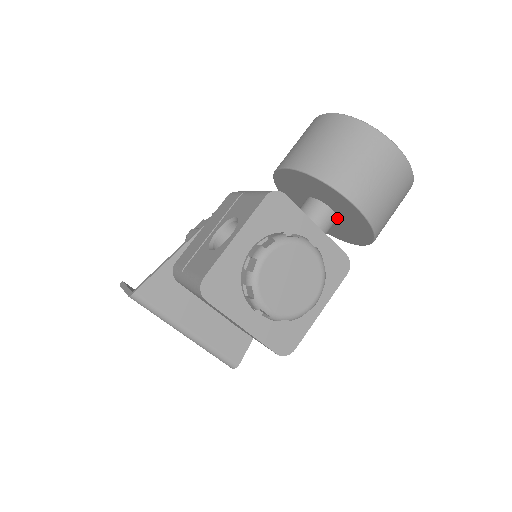
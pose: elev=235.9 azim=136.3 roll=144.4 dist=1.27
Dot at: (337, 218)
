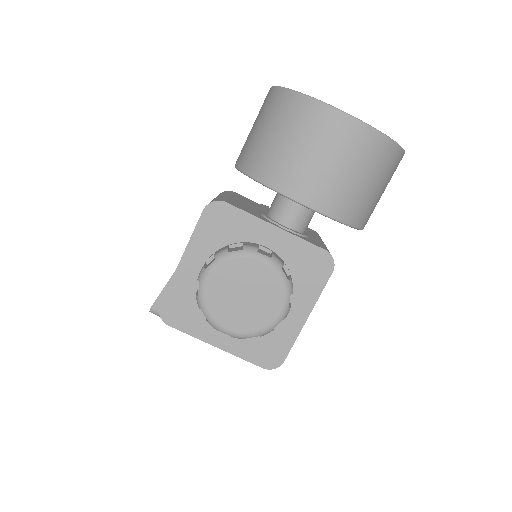
Dot at: occluded
